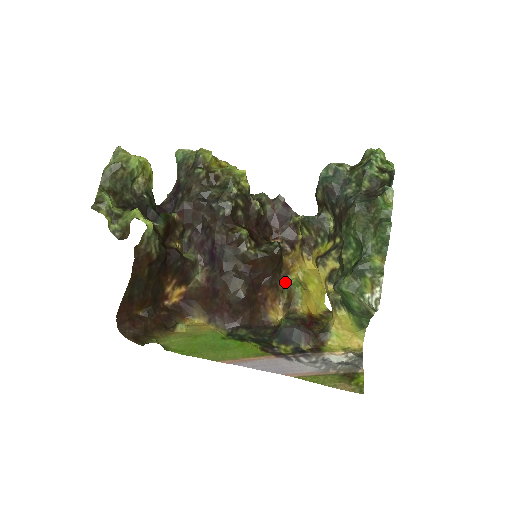
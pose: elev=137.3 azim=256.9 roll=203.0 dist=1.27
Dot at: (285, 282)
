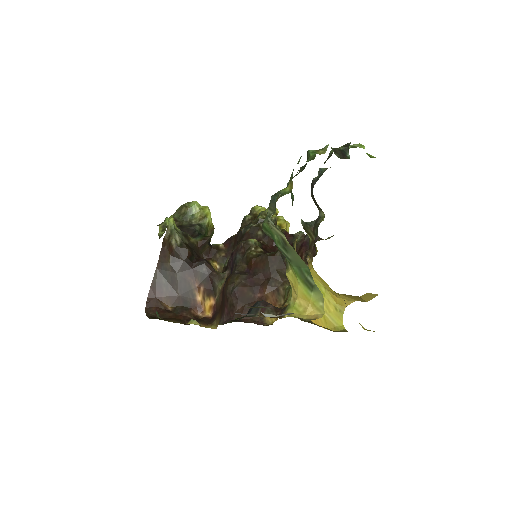
Dot at: (287, 287)
